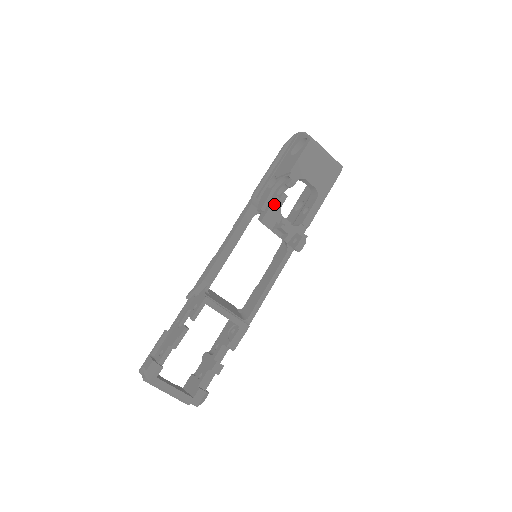
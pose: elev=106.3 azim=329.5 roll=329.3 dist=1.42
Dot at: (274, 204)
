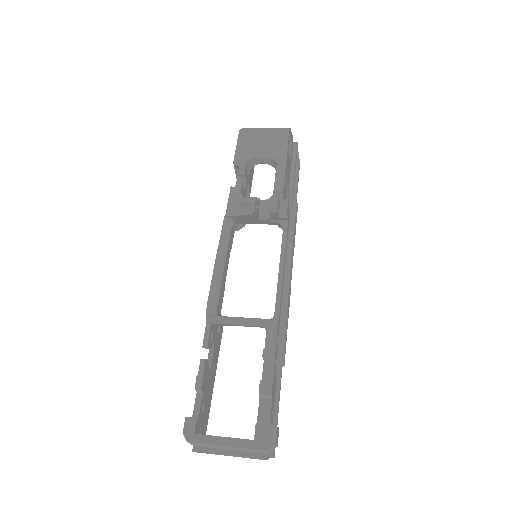
Dot at: (231, 194)
